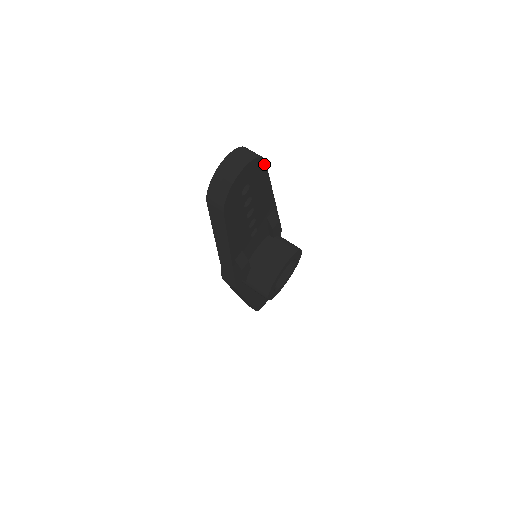
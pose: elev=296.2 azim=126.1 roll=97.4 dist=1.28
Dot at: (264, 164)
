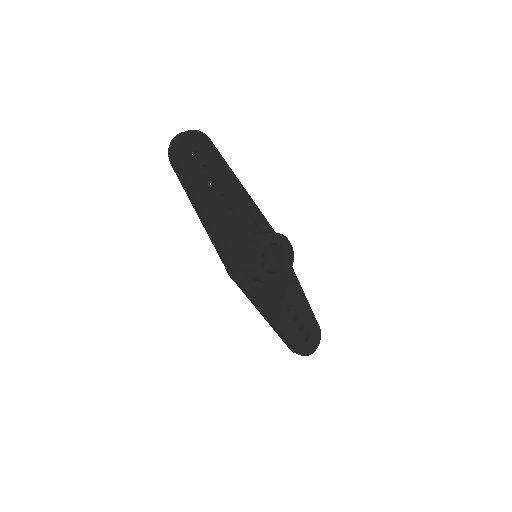
Dot at: (210, 141)
